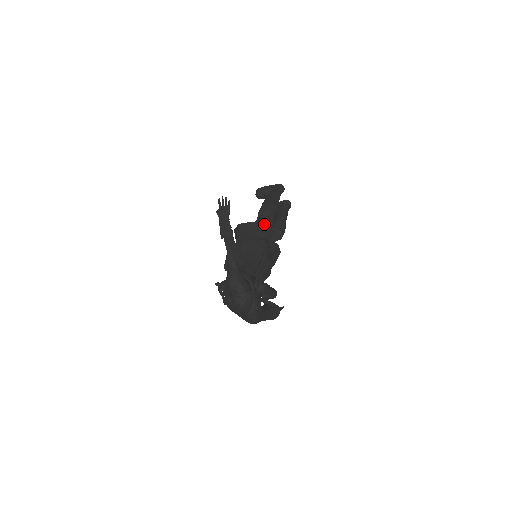
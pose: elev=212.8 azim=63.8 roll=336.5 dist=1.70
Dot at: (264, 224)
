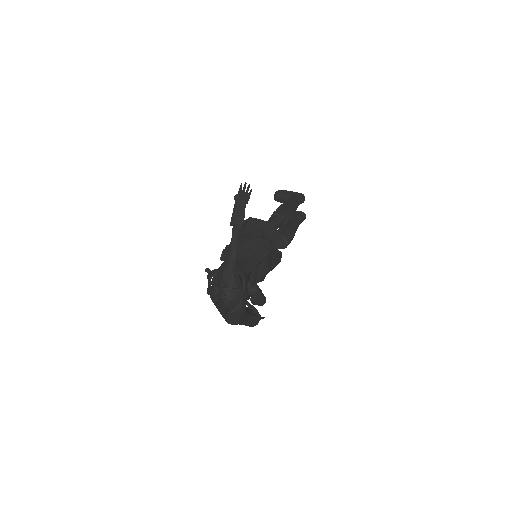
Dot at: occluded
